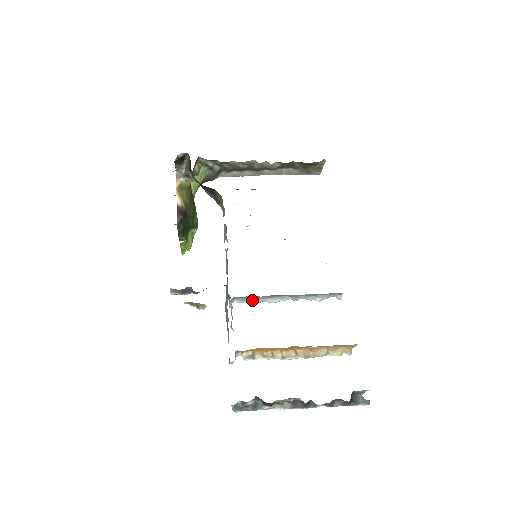
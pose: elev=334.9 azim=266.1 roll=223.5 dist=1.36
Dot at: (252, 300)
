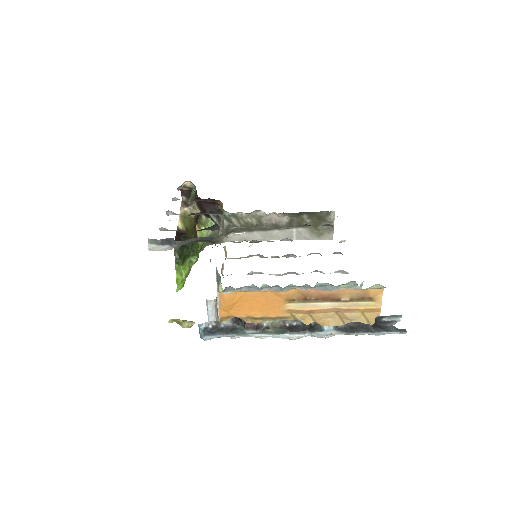
Dot at: occluded
